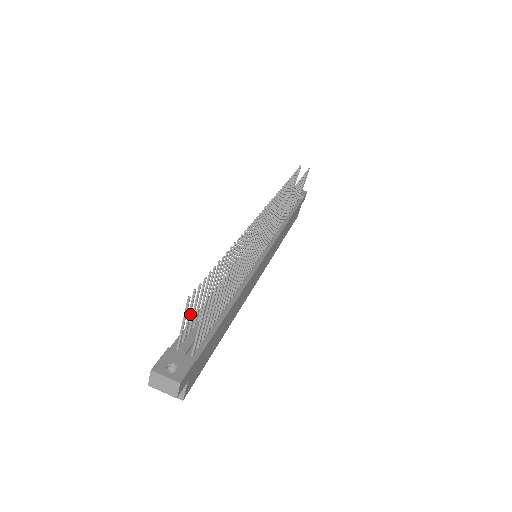
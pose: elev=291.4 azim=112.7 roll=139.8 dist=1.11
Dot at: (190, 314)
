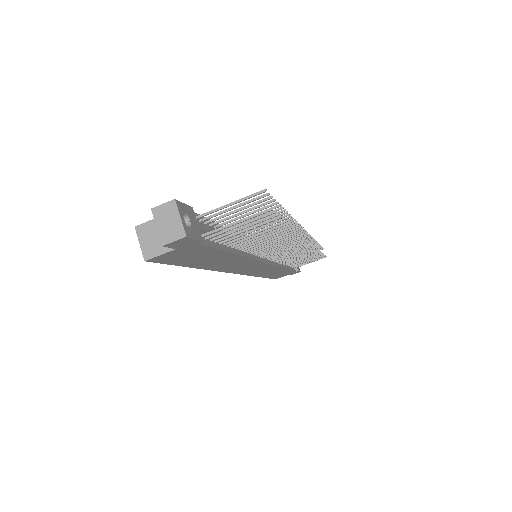
Dot at: (237, 207)
